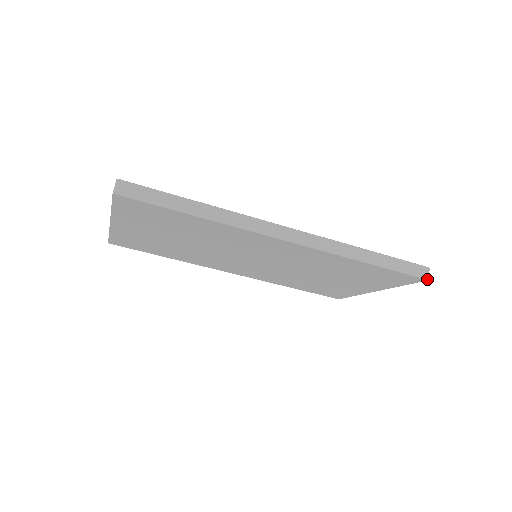
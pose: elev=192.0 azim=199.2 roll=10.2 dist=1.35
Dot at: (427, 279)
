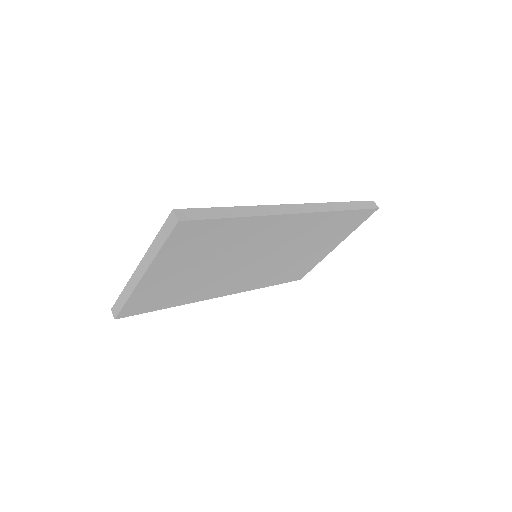
Dot at: (378, 208)
